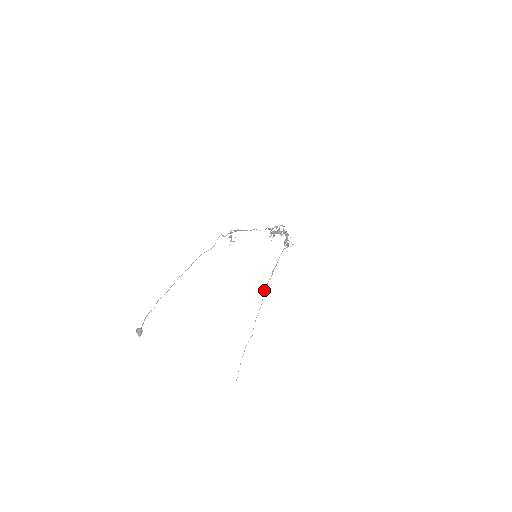
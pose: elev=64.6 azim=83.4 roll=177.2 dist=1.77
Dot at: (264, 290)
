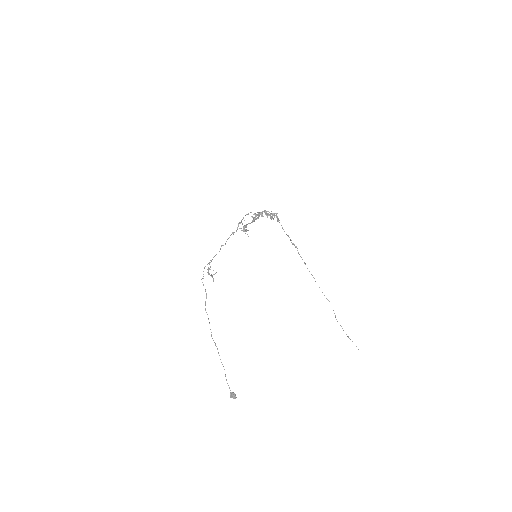
Dot at: occluded
